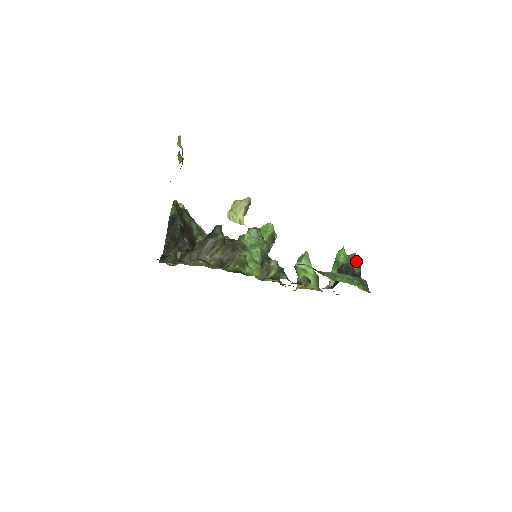
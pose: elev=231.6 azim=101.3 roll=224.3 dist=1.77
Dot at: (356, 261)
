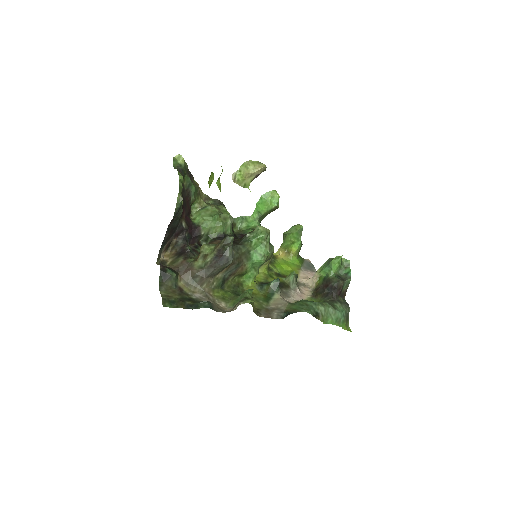
Dot at: (348, 275)
